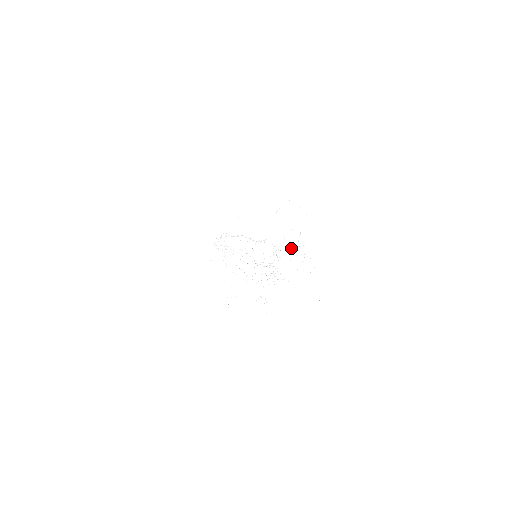
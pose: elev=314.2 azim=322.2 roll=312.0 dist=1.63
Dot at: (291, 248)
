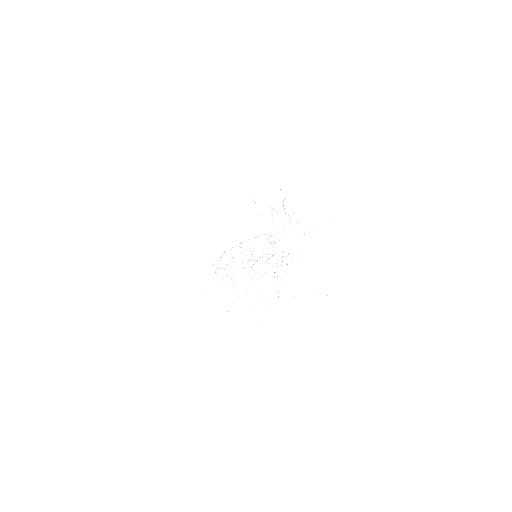
Dot at: (283, 225)
